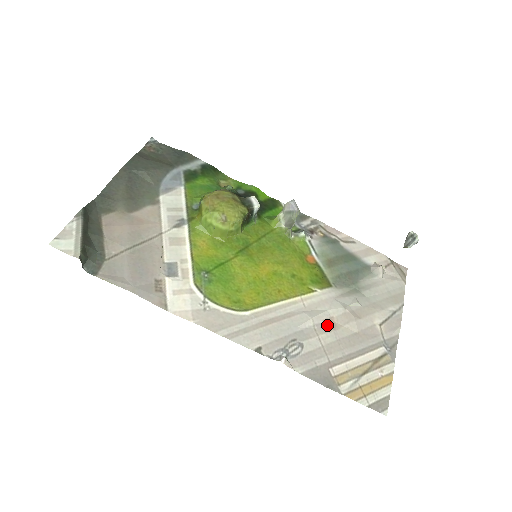
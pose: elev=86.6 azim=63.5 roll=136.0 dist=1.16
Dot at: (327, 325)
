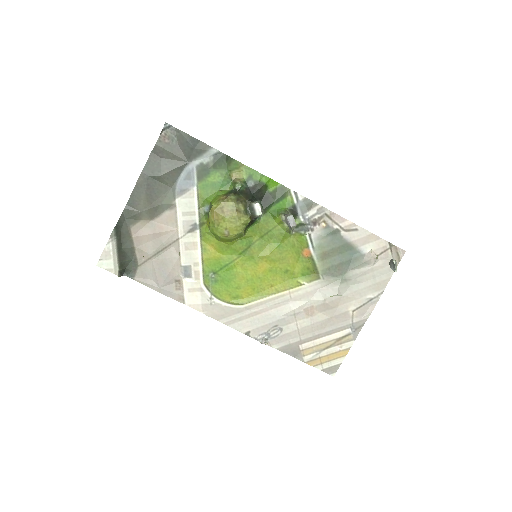
Dot at: (306, 313)
